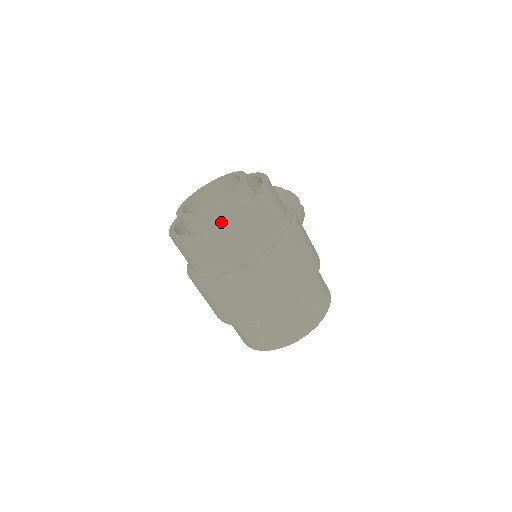
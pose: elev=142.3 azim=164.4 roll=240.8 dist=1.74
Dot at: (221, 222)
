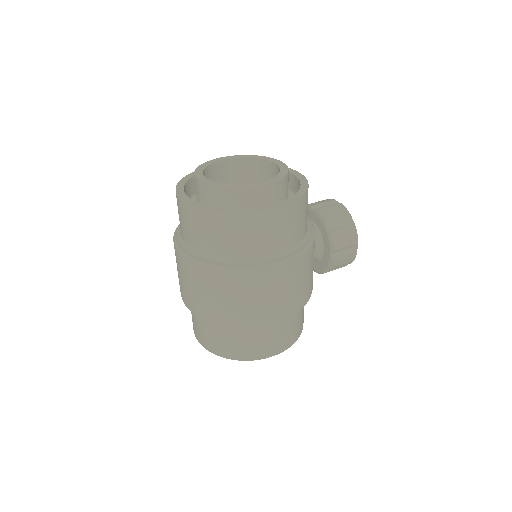
Dot at: (201, 205)
